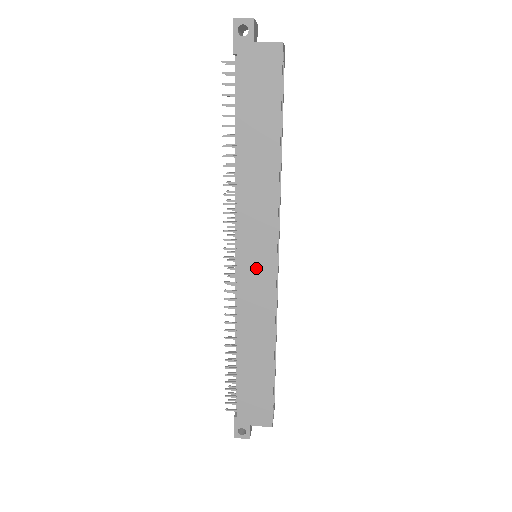
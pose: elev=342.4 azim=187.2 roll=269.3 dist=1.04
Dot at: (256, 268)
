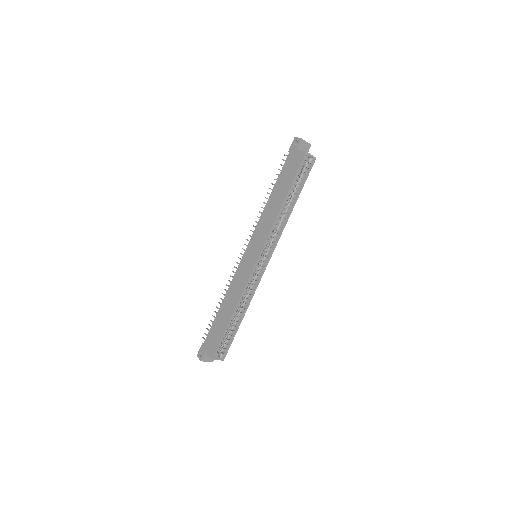
Dot at: (249, 259)
